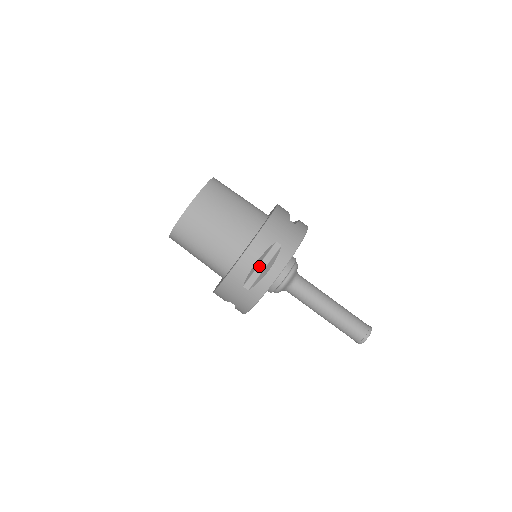
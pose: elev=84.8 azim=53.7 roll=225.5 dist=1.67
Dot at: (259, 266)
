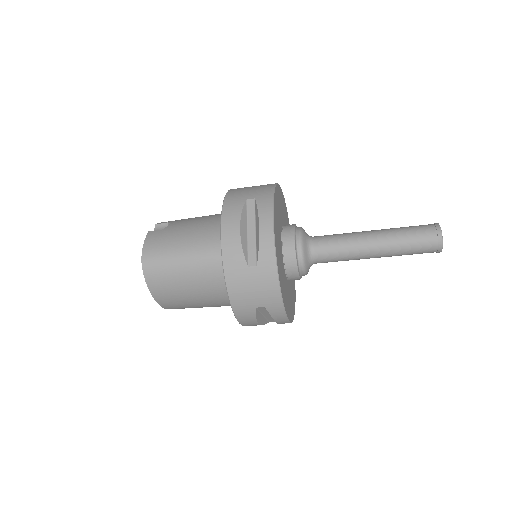
Dot at: (265, 316)
